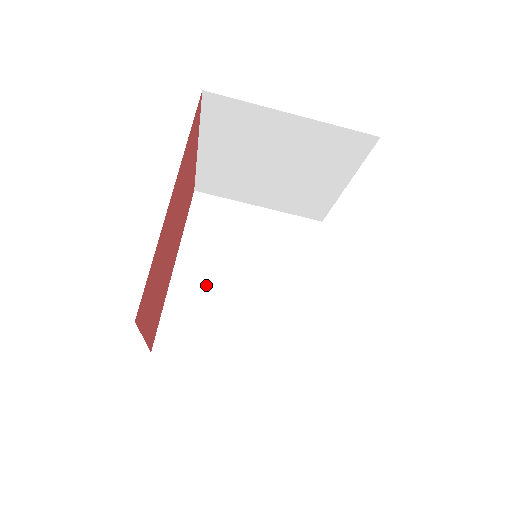
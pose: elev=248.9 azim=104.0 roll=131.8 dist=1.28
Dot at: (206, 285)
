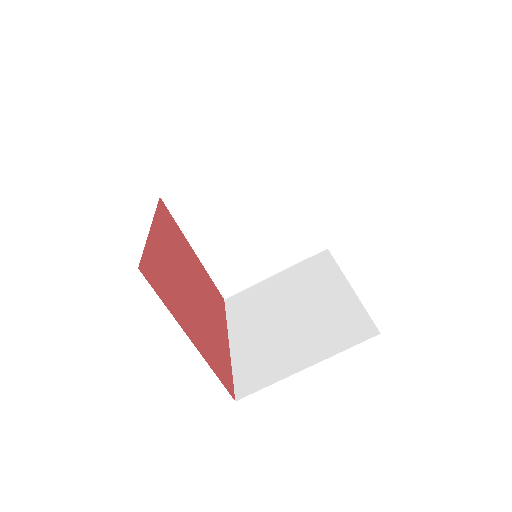
Dot at: (259, 335)
